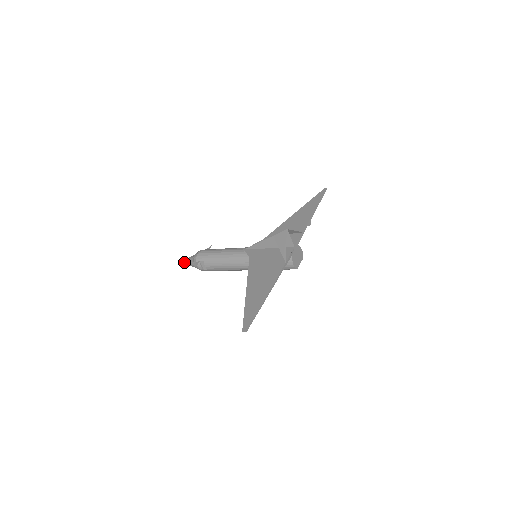
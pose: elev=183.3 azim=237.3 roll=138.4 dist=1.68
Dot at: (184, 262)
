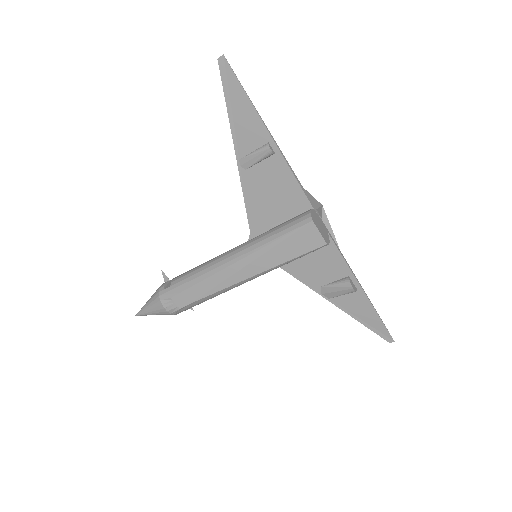
Dot at: (141, 309)
